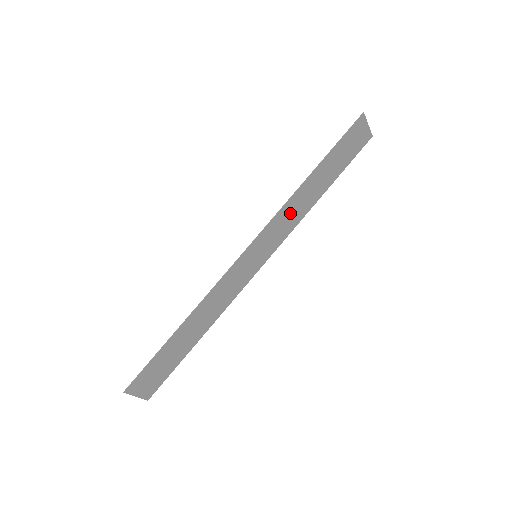
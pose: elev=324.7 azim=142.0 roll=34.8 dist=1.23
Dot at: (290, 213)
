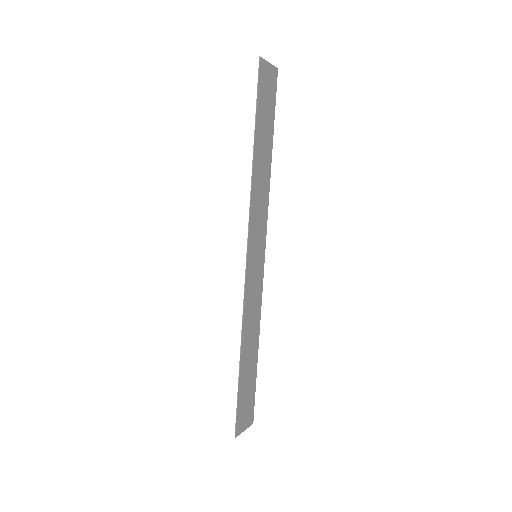
Dot at: (258, 199)
